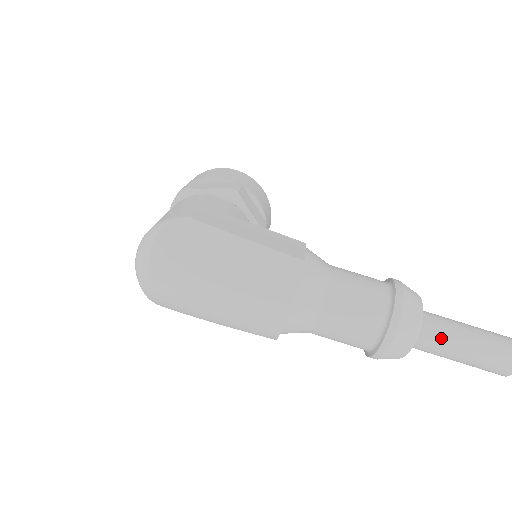
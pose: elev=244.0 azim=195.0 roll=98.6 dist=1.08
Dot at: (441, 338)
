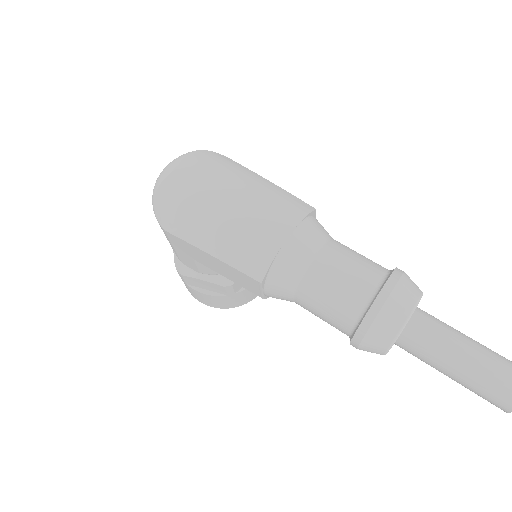
Dot at: (441, 328)
